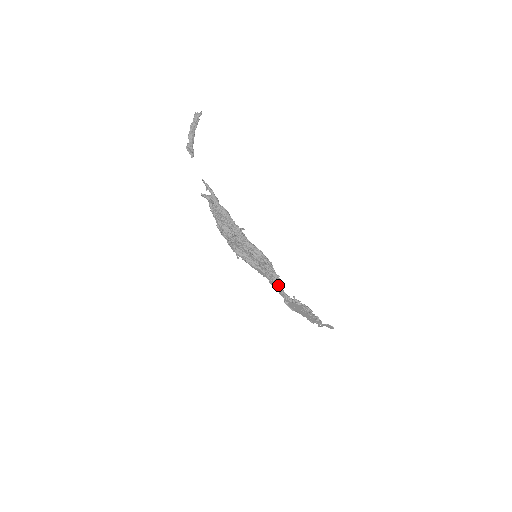
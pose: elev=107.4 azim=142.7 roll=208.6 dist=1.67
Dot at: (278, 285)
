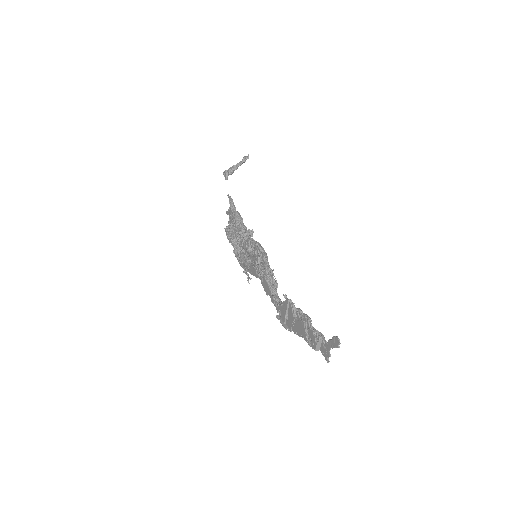
Dot at: (268, 281)
